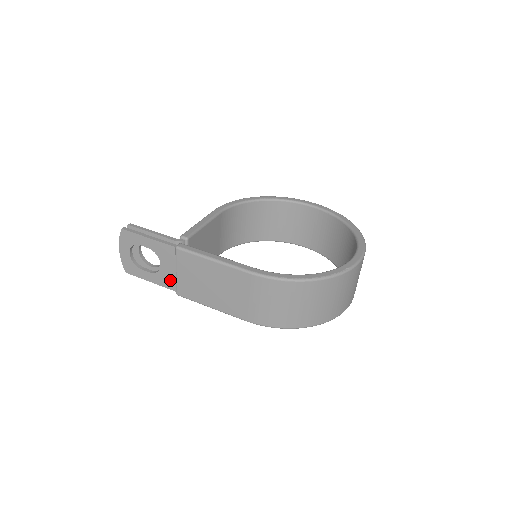
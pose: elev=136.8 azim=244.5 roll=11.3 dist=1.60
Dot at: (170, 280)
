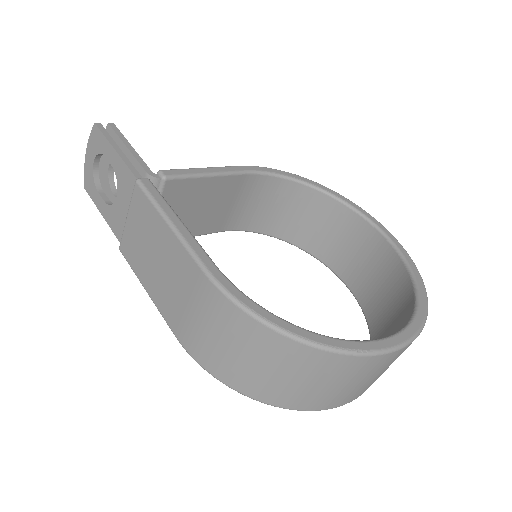
Dot at: (120, 224)
